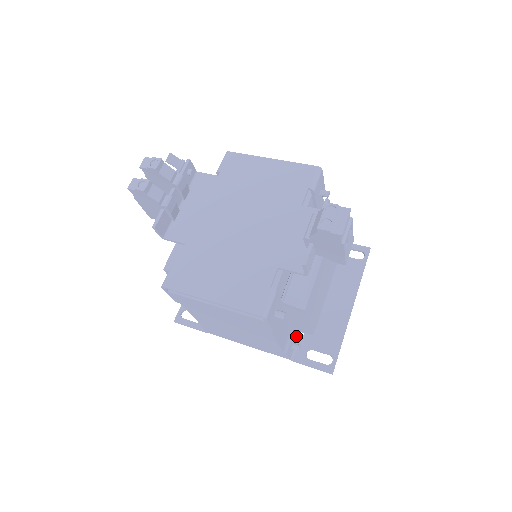
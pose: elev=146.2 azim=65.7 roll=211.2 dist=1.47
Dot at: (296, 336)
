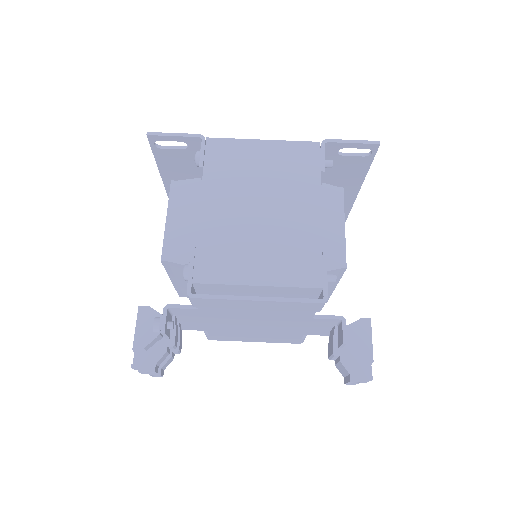
Dot at: occluded
